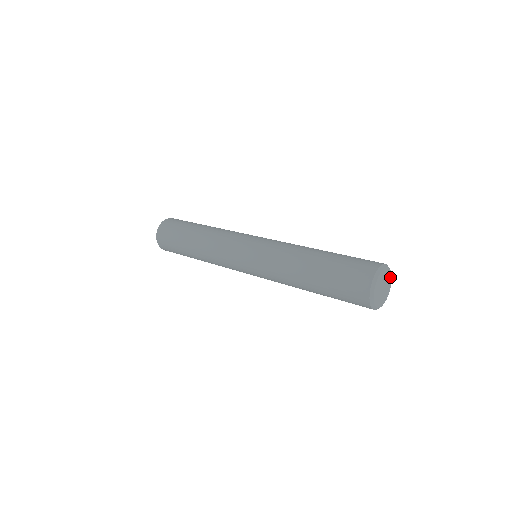
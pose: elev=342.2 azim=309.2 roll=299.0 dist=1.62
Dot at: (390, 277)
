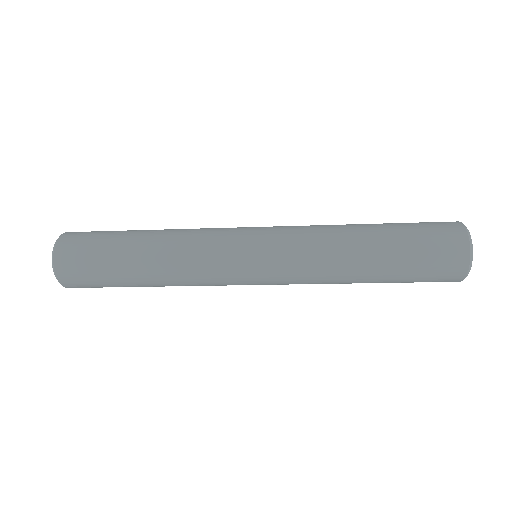
Dot at: occluded
